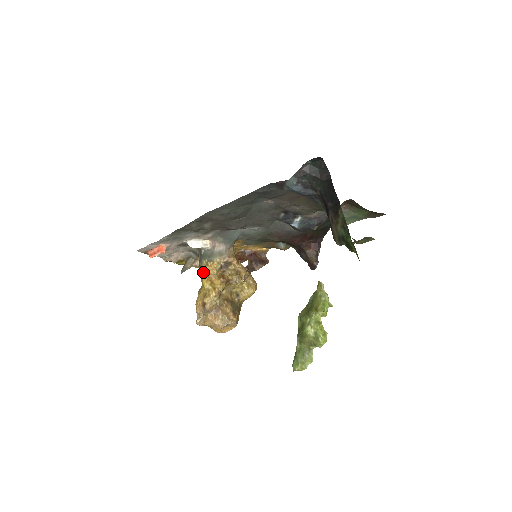
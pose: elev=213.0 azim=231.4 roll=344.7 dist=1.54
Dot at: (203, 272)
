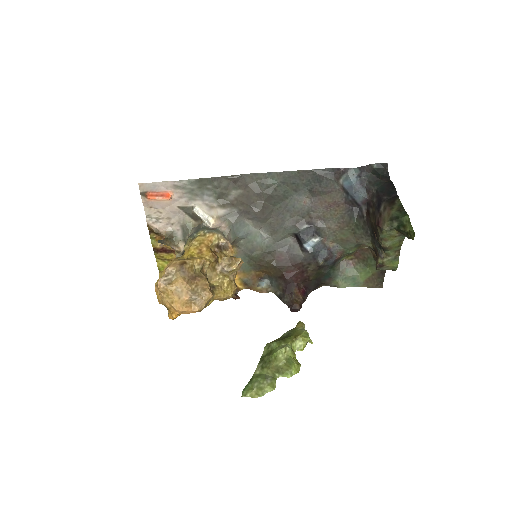
Dot at: (196, 239)
